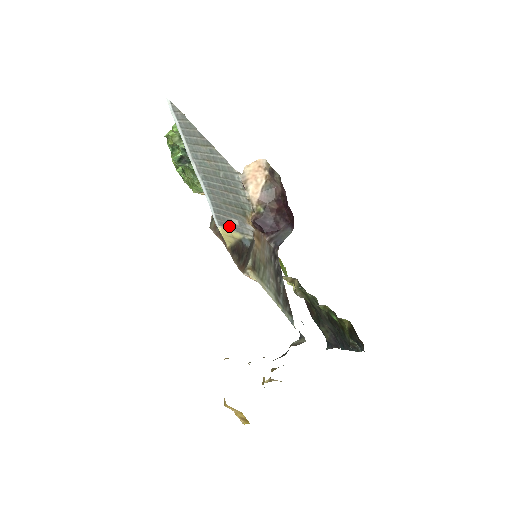
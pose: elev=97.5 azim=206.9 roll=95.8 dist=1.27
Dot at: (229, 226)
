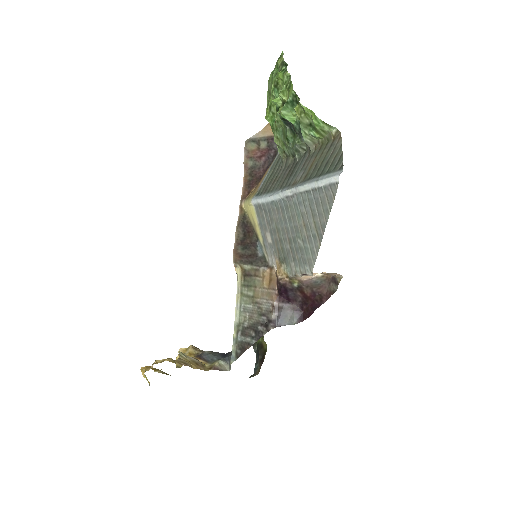
Dot at: (261, 224)
